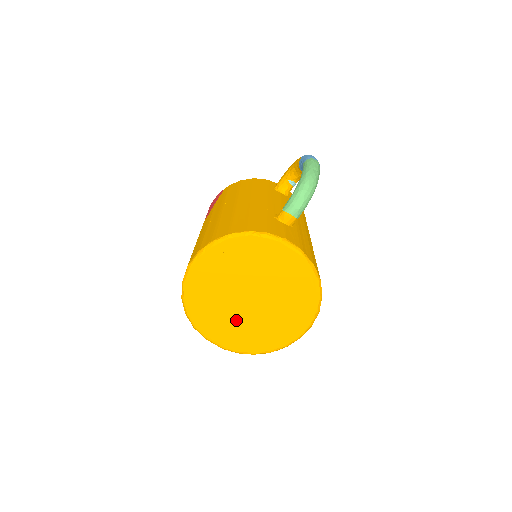
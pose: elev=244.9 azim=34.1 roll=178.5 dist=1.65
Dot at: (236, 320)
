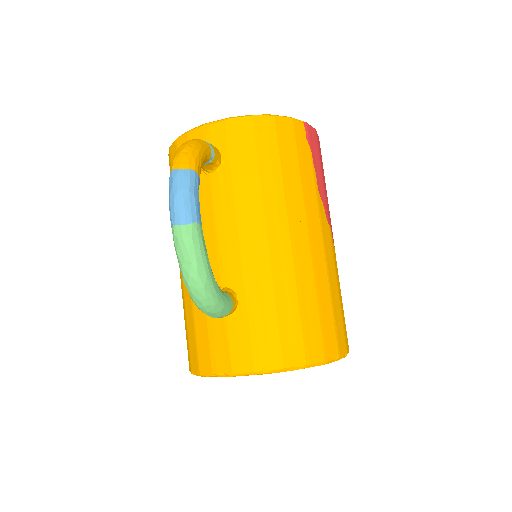
Dot at: occluded
